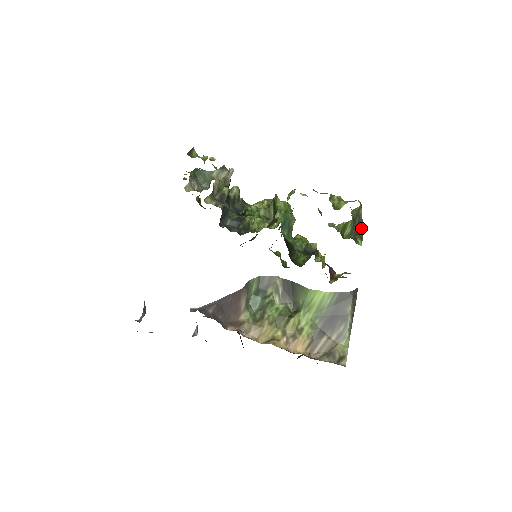
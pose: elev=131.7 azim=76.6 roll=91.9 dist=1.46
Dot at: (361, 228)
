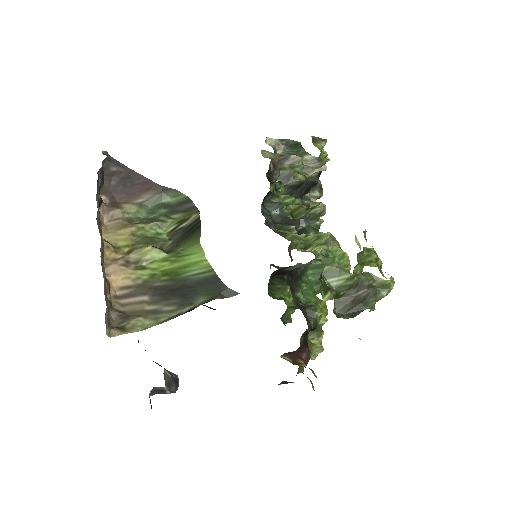
Dot at: (361, 307)
